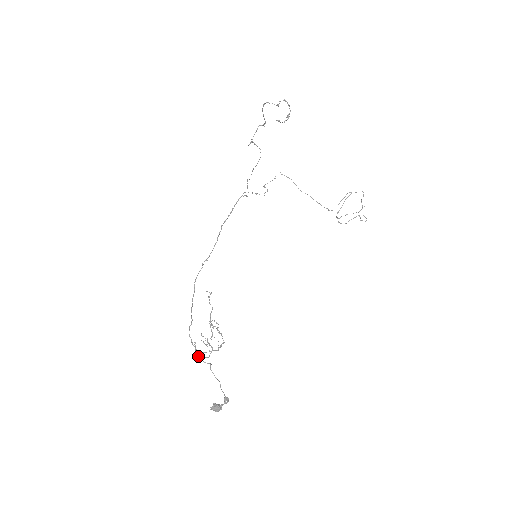
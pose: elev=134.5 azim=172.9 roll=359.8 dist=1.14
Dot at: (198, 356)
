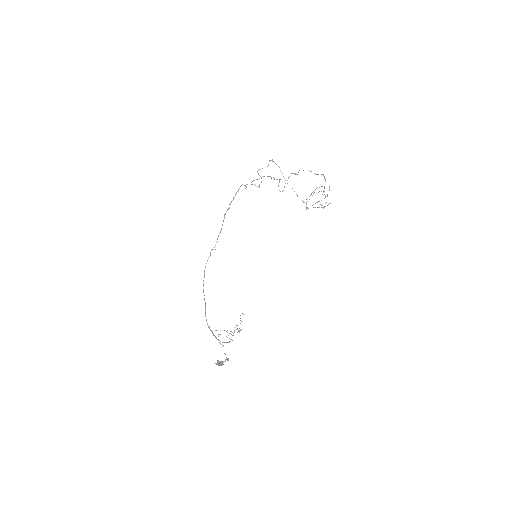
Dot at: (214, 335)
